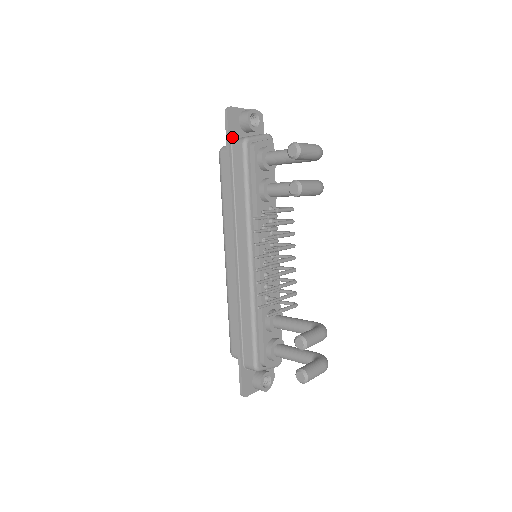
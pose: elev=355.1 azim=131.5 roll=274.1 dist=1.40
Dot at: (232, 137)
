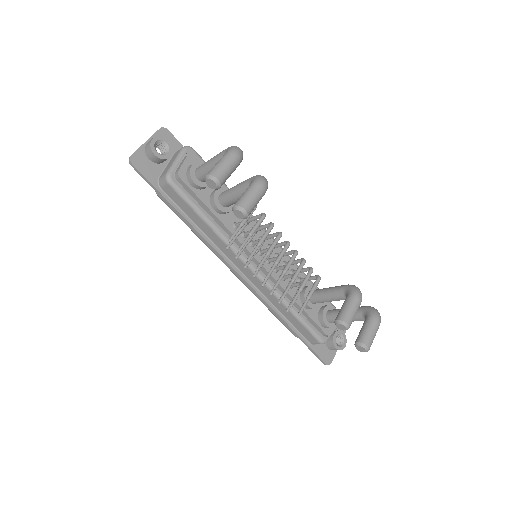
Dot at: (155, 180)
